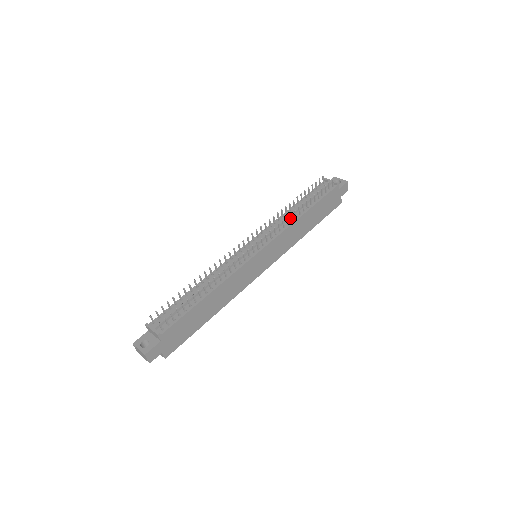
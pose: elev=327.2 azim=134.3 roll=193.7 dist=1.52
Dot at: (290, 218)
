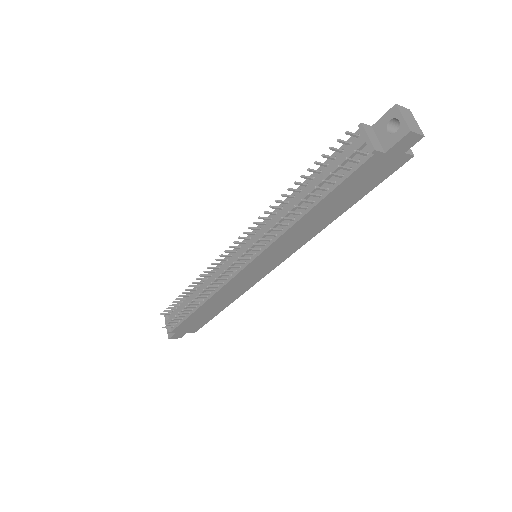
Dot at: occluded
